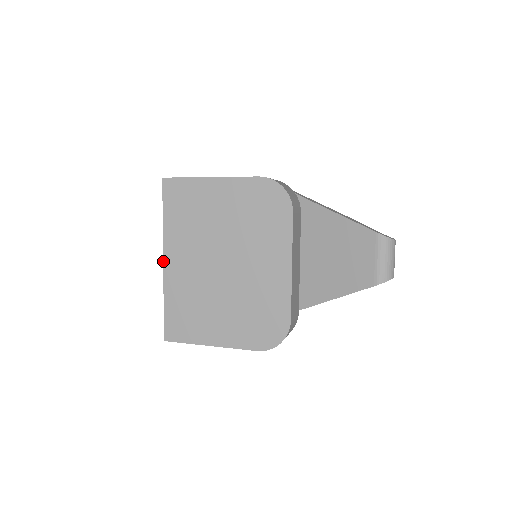
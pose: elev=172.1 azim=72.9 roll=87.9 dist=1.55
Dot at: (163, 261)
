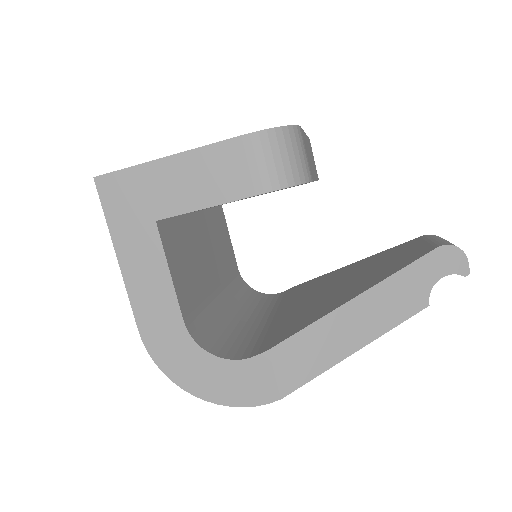
Dot at: occluded
